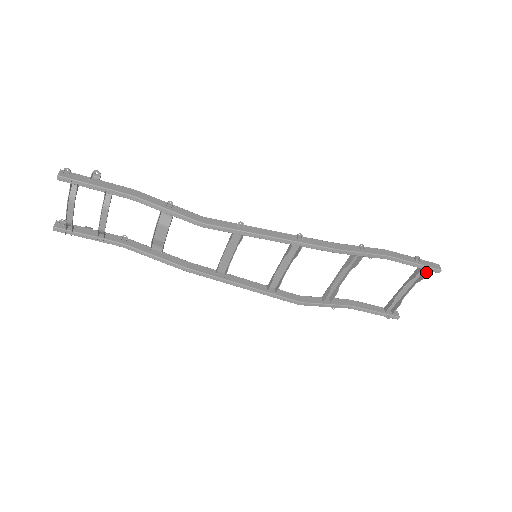
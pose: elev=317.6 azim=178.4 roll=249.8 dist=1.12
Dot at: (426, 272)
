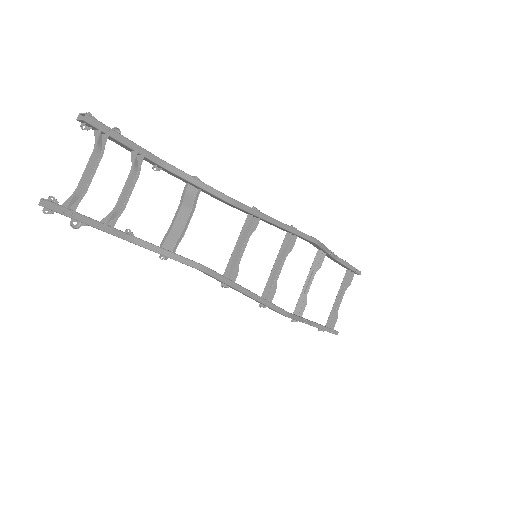
Dot at: (351, 277)
